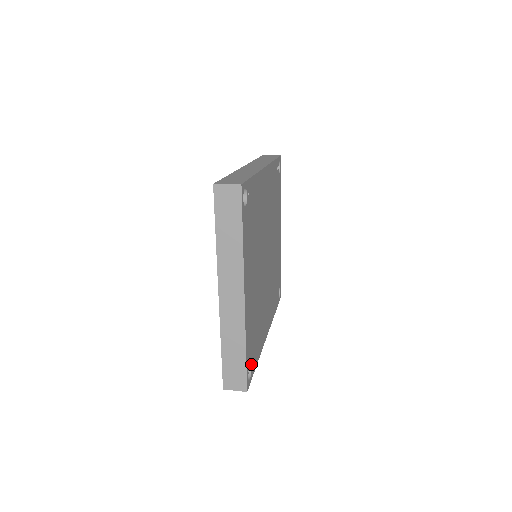
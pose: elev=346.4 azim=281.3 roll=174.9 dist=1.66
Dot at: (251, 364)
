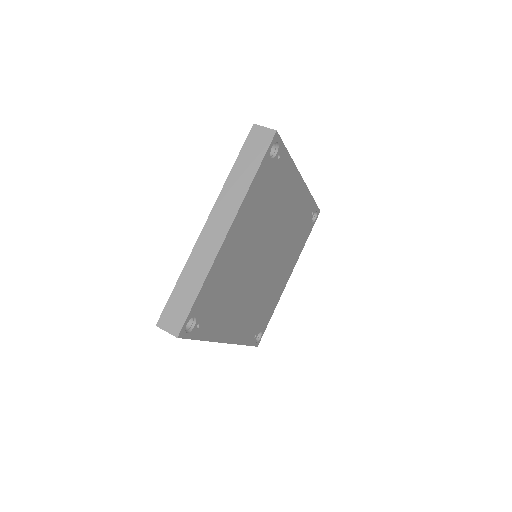
Dot at: (197, 321)
